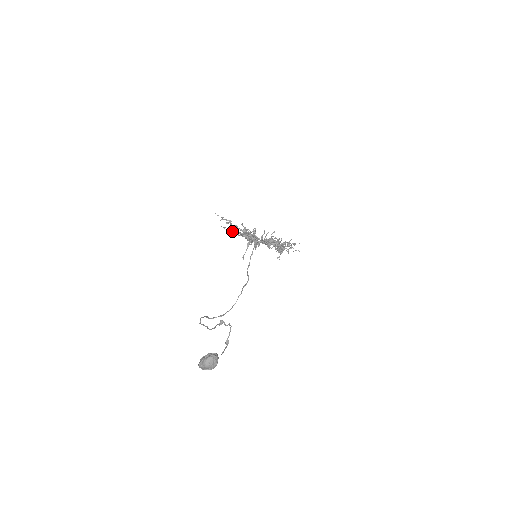
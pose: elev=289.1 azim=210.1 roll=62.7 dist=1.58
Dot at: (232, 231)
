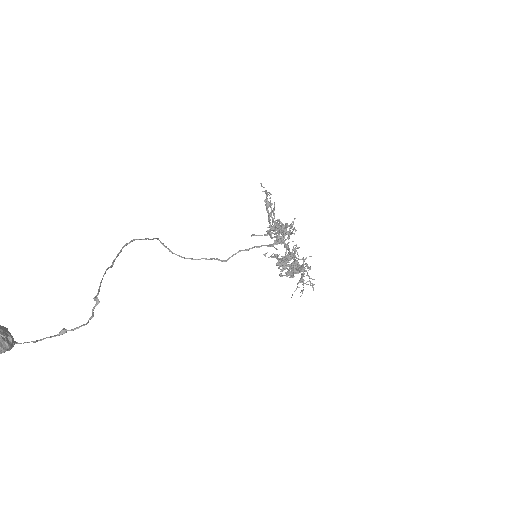
Dot at: occluded
